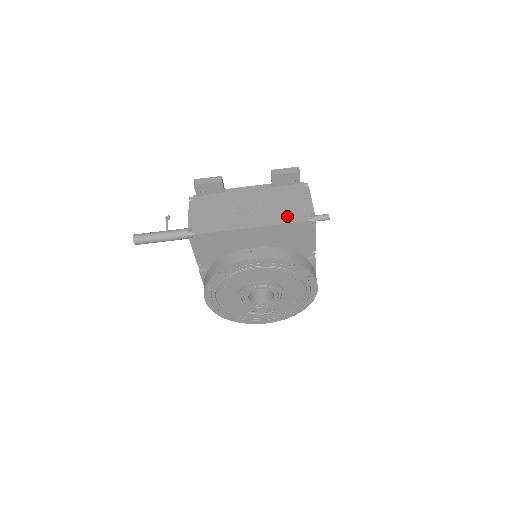
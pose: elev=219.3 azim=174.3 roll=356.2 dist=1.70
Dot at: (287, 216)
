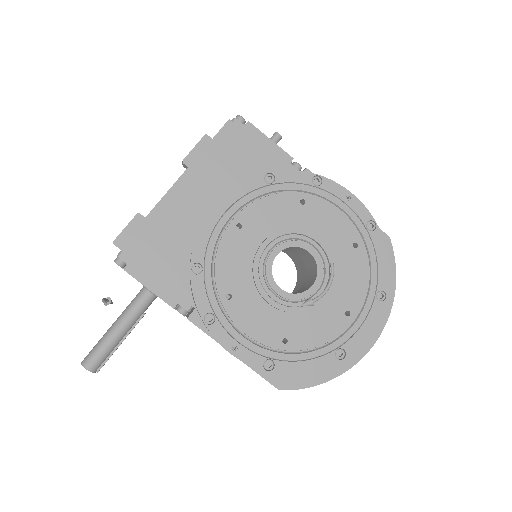
Dot at: occluded
